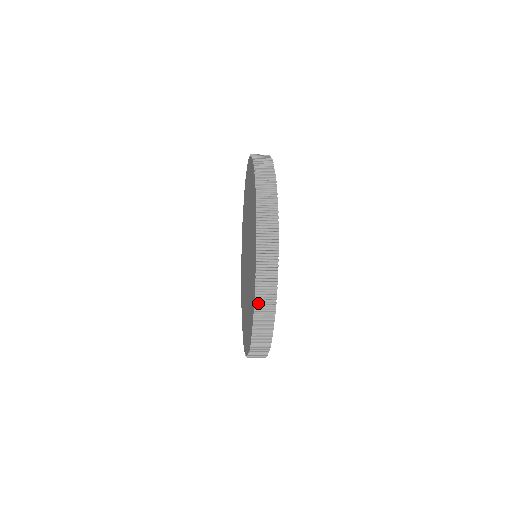
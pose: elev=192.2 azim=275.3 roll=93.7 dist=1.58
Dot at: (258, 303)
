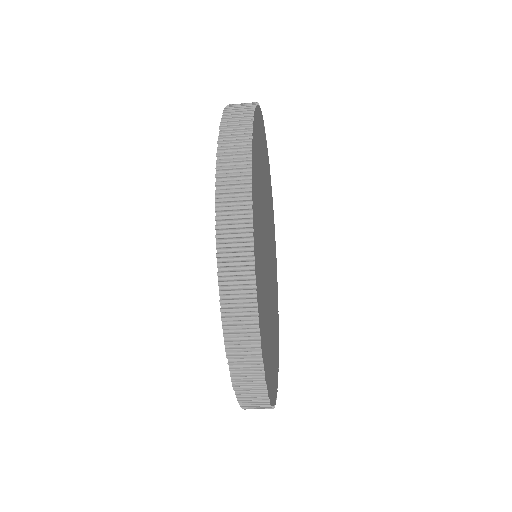
Dot at: (232, 357)
